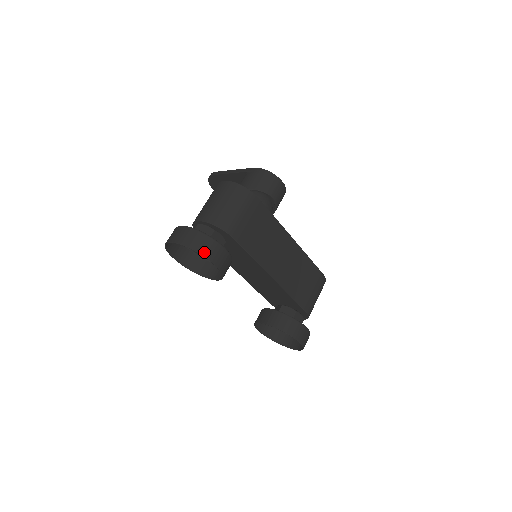
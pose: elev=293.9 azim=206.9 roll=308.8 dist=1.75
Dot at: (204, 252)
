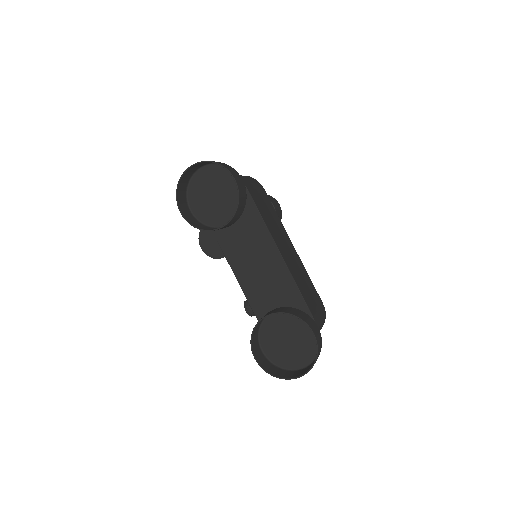
Dot at: (226, 167)
